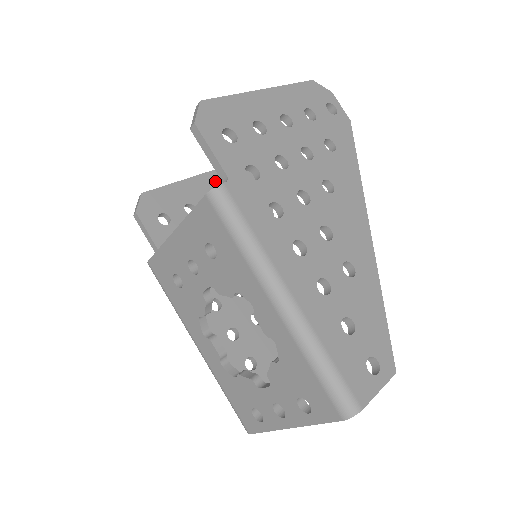
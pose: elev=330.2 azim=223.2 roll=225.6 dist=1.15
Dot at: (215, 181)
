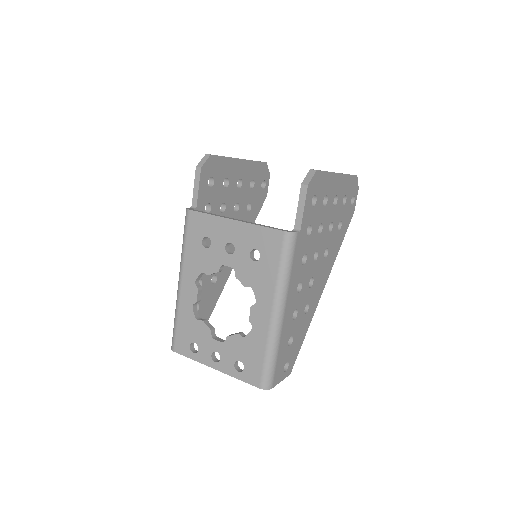
Dot at: (248, 169)
